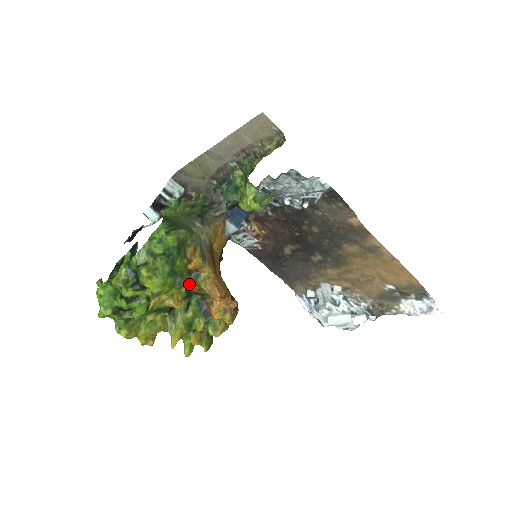
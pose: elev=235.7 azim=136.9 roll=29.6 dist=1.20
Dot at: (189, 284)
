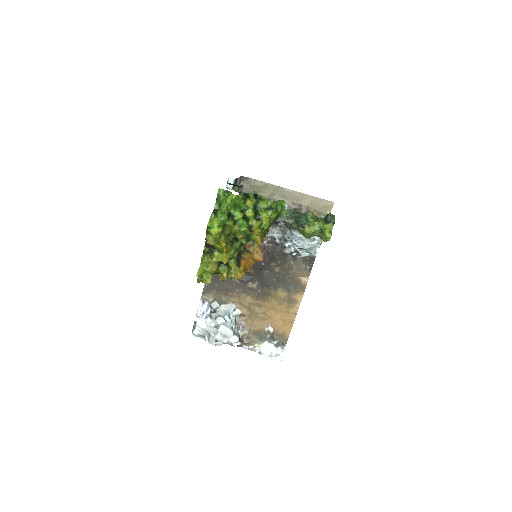
Dot at: occluded
